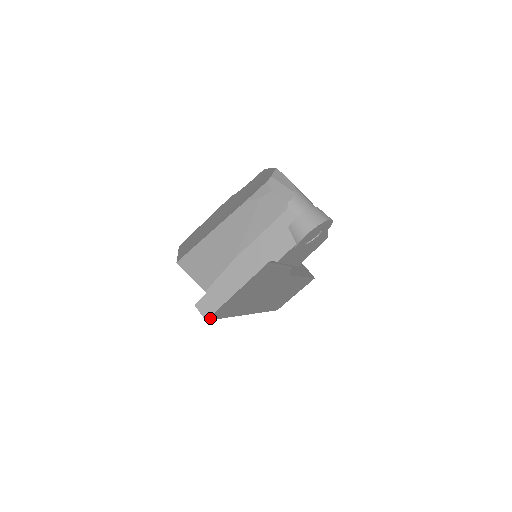
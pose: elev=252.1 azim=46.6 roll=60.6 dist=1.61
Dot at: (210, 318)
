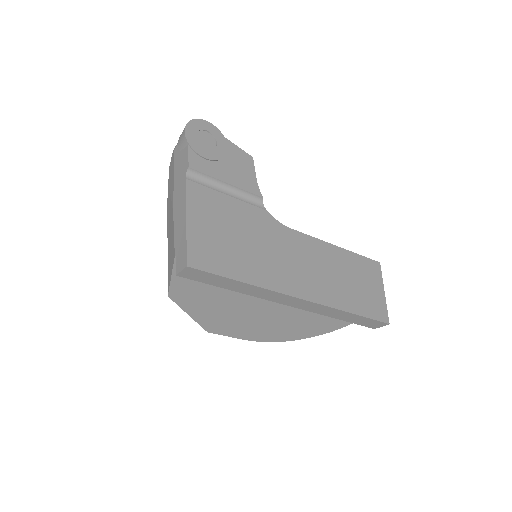
Dot at: (193, 265)
